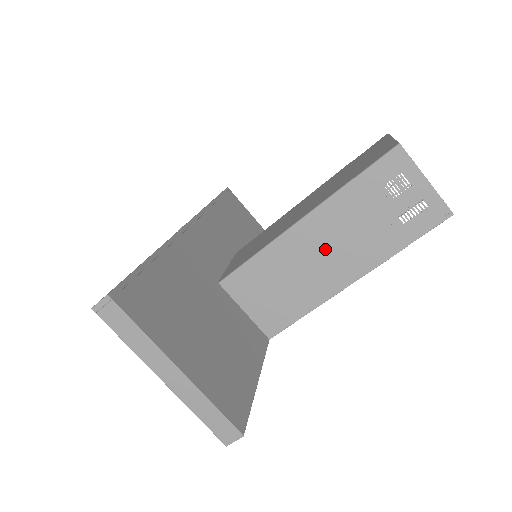
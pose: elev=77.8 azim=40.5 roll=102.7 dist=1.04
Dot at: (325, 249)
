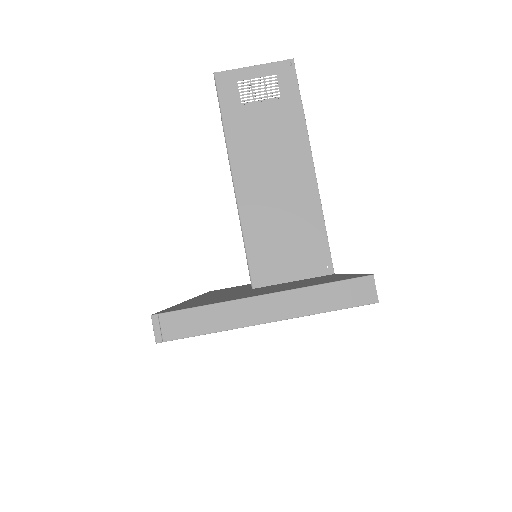
Dot at: (270, 174)
